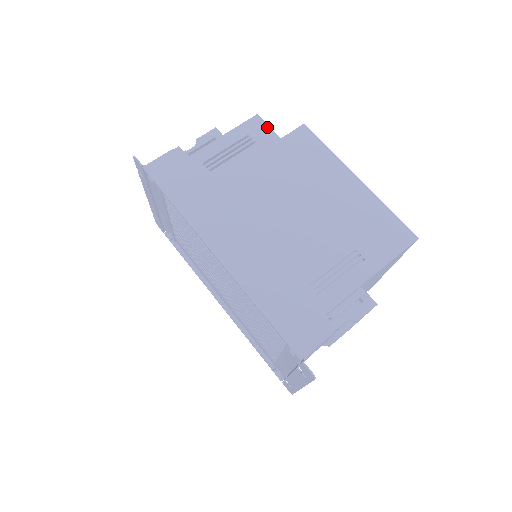
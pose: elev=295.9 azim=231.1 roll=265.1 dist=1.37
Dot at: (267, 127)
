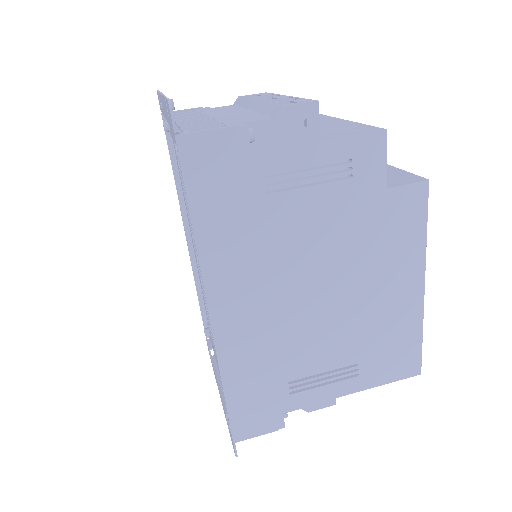
Dot at: (383, 160)
